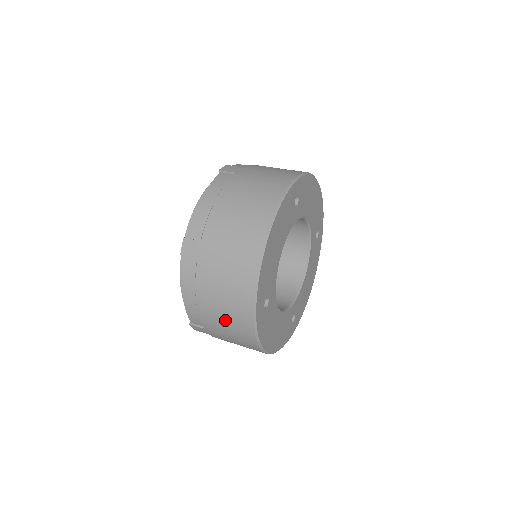
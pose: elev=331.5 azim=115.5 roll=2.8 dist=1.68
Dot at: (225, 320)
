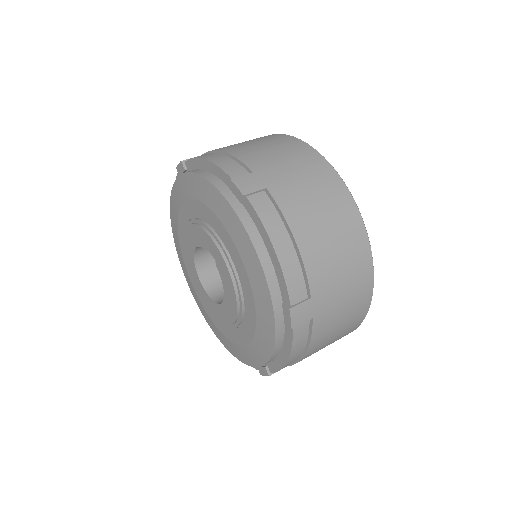
Dot at: occluded
